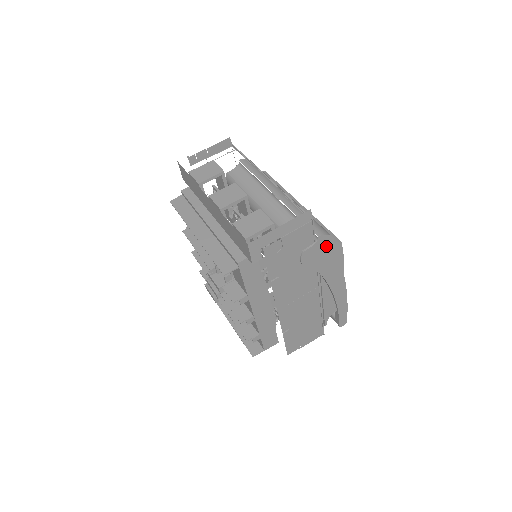
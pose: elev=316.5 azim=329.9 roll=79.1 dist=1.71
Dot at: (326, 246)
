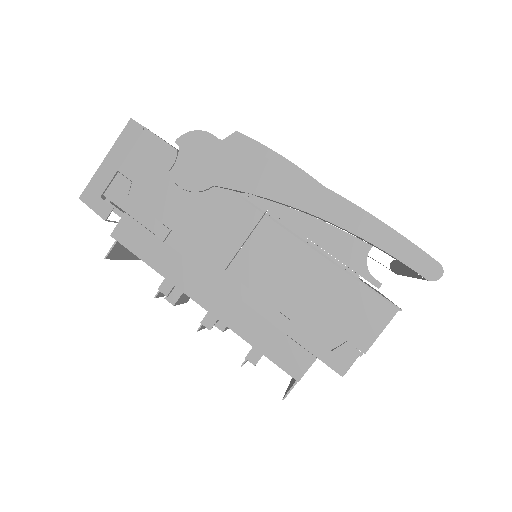
Dot at: (205, 148)
